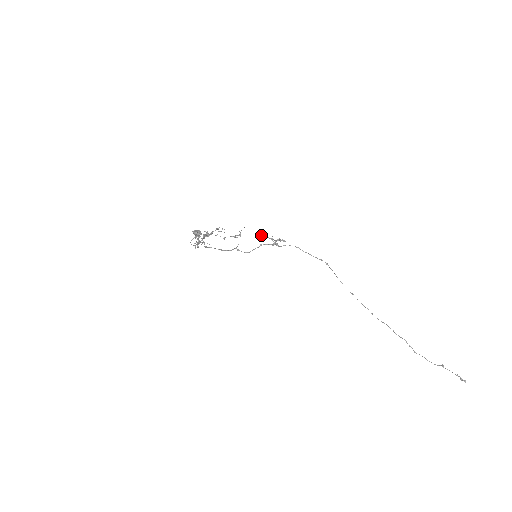
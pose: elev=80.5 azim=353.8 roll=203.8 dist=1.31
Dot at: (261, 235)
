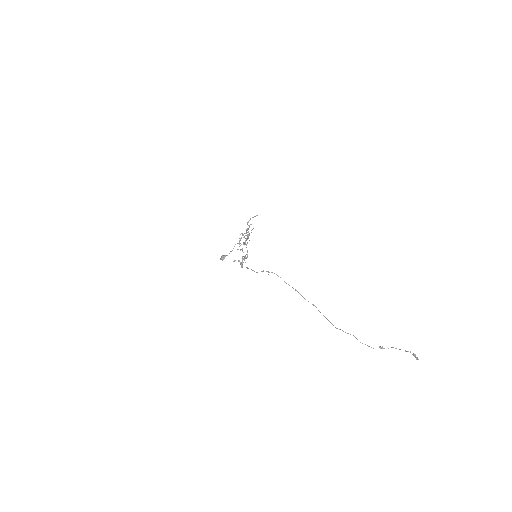
Dot at: (233, 261)
